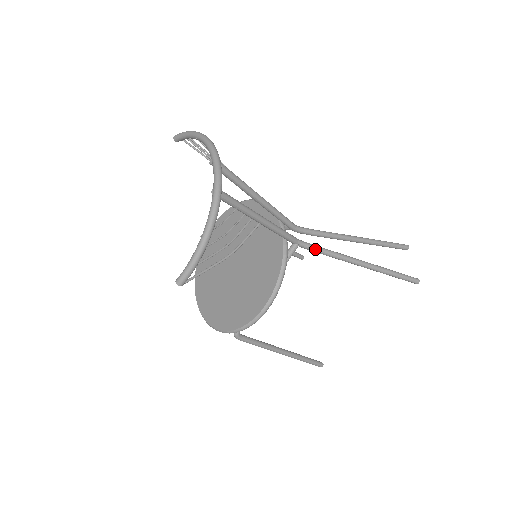
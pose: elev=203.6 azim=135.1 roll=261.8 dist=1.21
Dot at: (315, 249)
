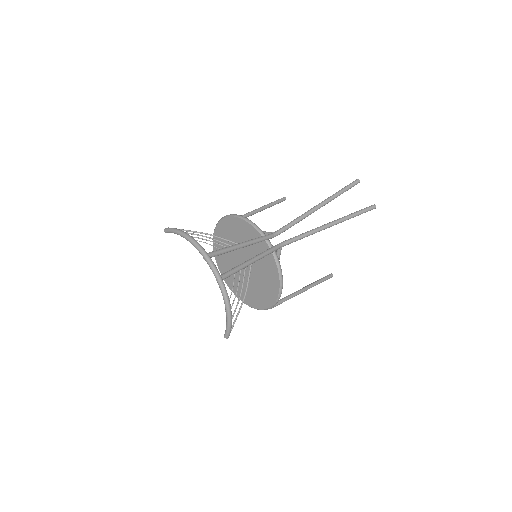
Dot at: (294, 241)
